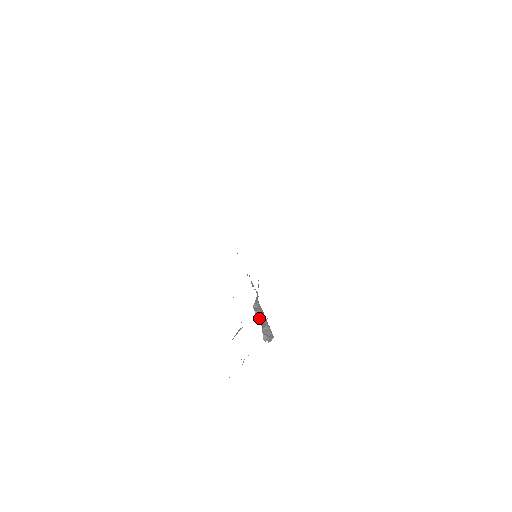
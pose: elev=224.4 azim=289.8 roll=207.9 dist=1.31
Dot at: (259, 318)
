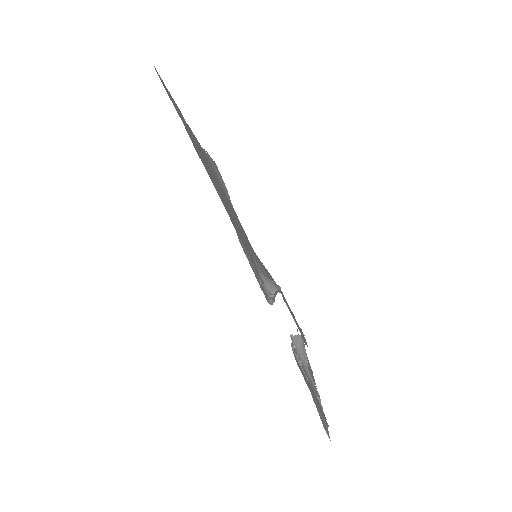
Dot at: occluded
